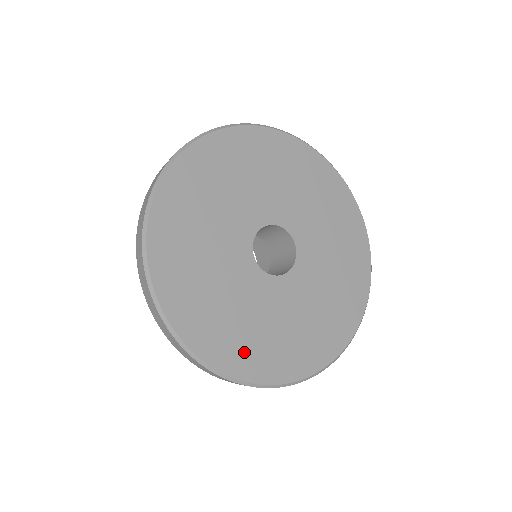
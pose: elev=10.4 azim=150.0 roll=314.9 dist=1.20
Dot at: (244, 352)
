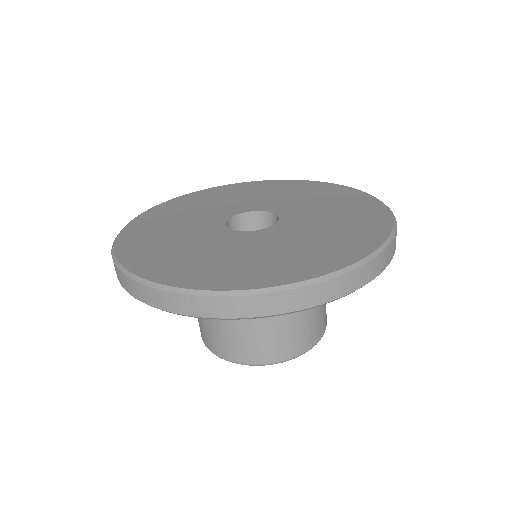
Dot at: (150, 256)
